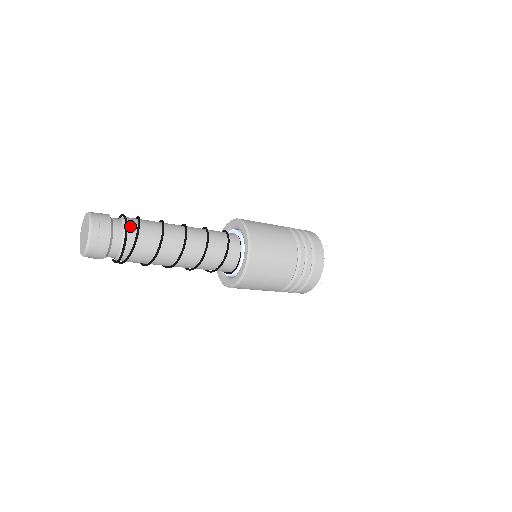
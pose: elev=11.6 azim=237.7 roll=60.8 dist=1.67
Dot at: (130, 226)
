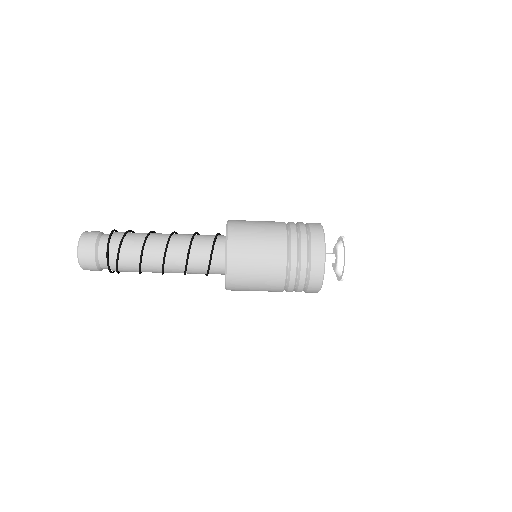
Dot at: (112, 250)
